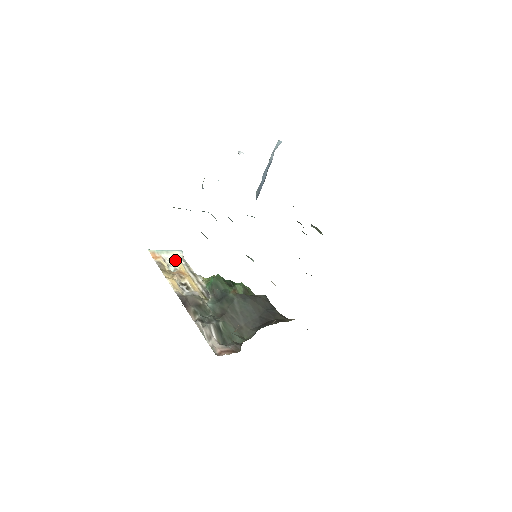
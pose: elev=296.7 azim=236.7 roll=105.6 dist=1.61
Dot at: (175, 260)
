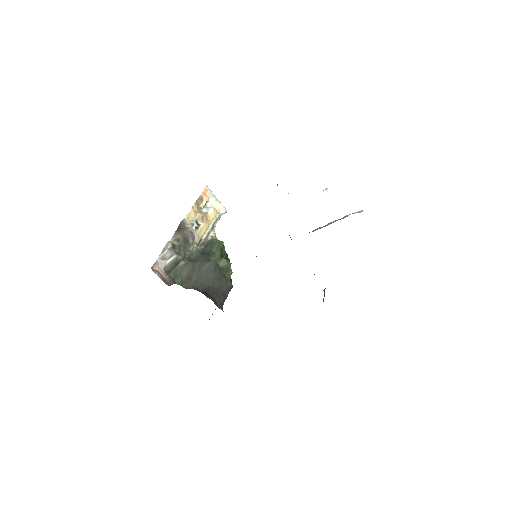
Dot at: (214, 209)
